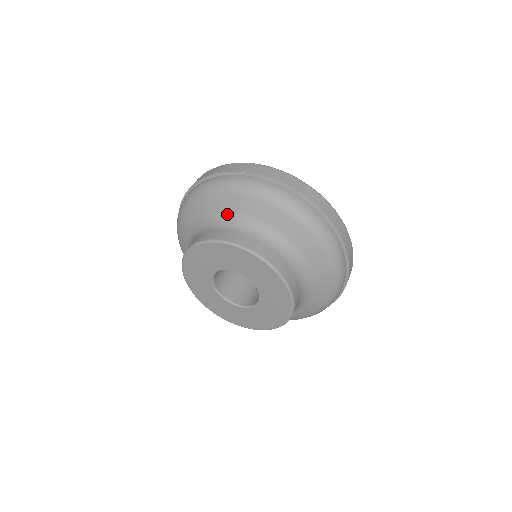
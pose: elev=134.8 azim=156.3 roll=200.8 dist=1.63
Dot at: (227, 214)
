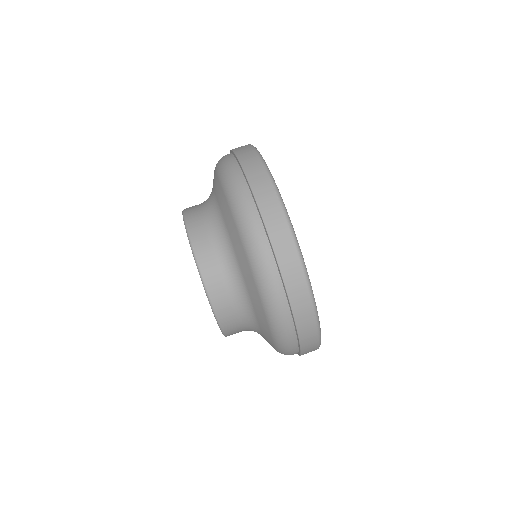
Dot at: (226, 232)
